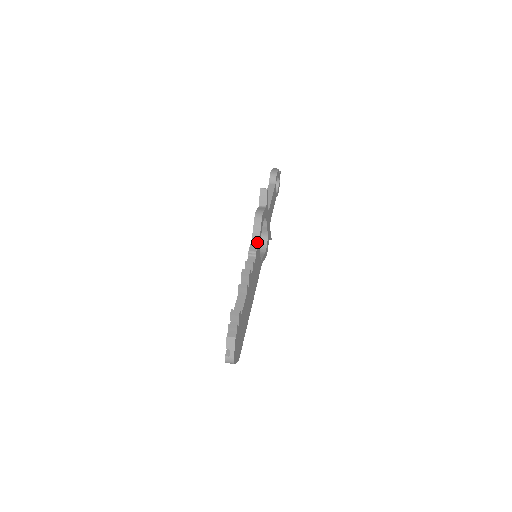
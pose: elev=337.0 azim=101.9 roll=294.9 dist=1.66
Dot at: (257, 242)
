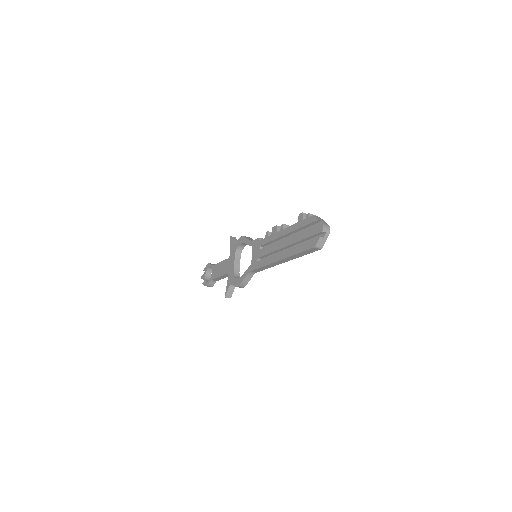
Dot at: occluded
